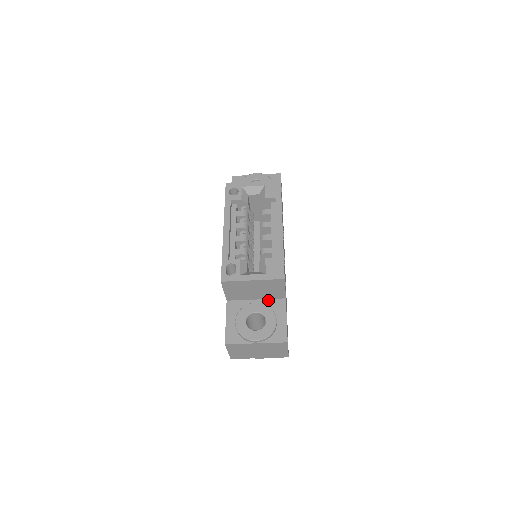
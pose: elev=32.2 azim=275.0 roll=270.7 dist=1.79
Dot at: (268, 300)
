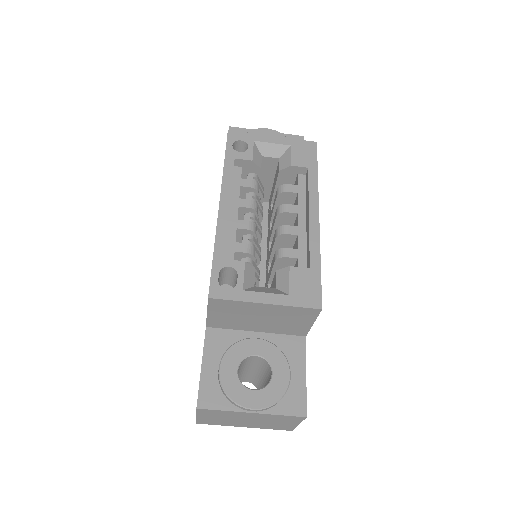
Dot at: (276, 335)
